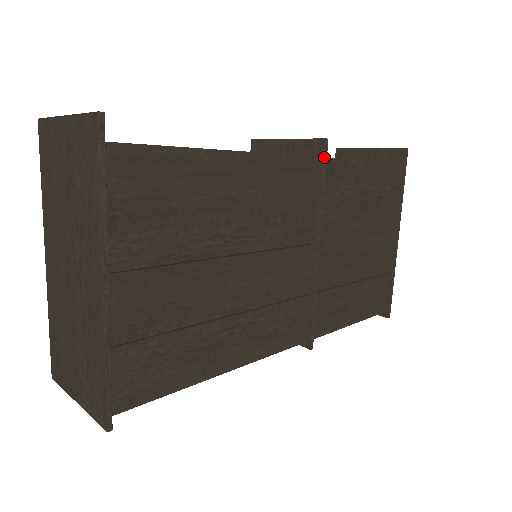
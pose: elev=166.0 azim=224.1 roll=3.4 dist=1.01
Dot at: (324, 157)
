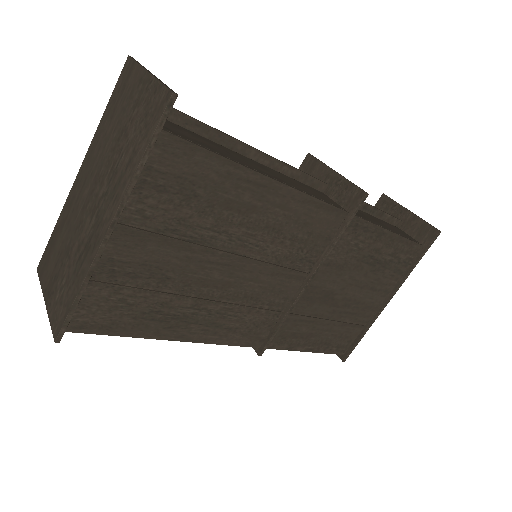
Dot at: (357, 208)
